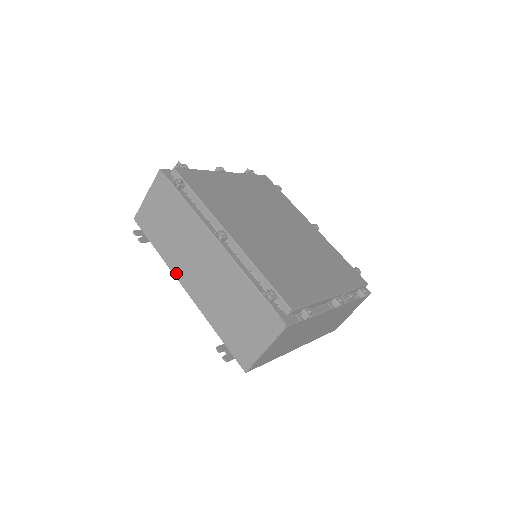
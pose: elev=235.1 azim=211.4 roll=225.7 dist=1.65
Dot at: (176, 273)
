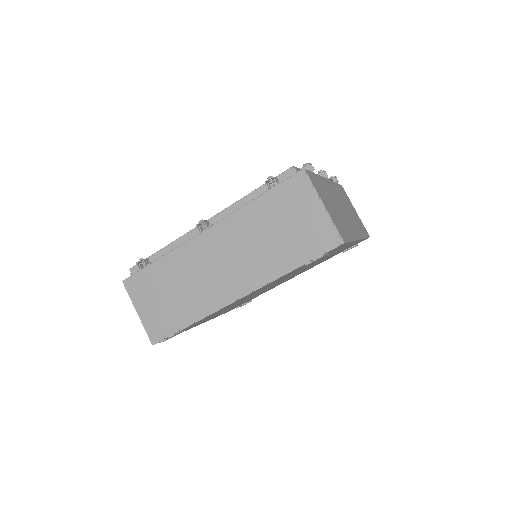
Dot at: (220, 304)
